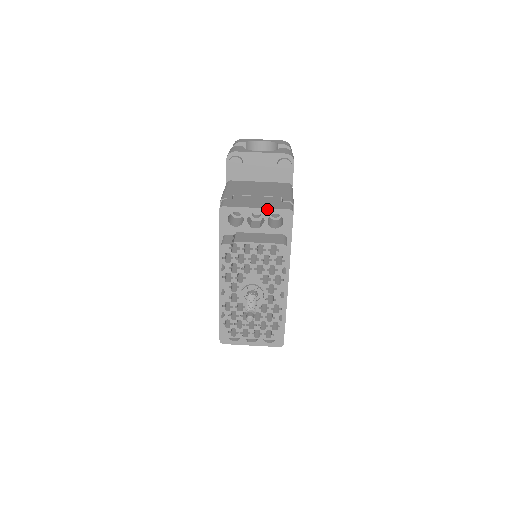
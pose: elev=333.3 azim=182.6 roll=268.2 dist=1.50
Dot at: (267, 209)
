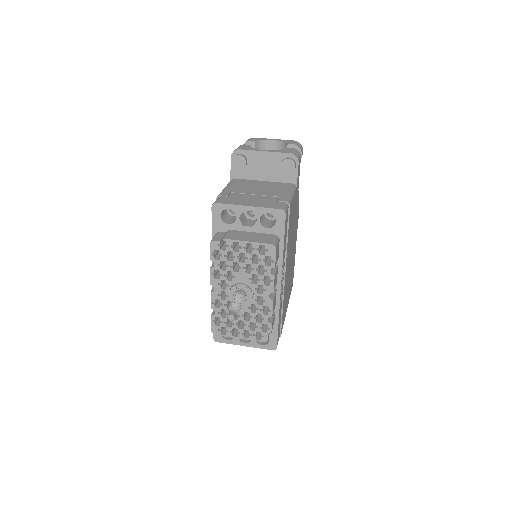
Dot at: (259, 208)
